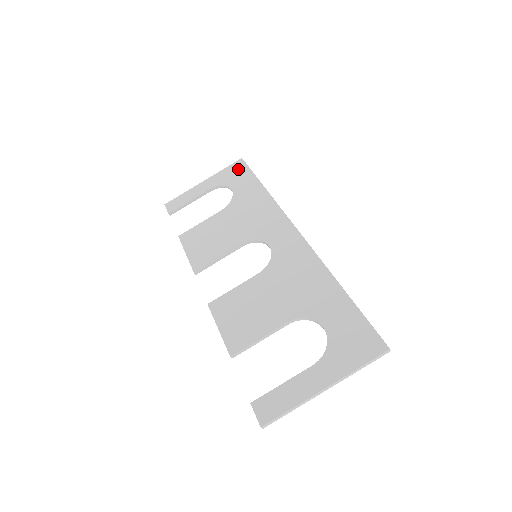
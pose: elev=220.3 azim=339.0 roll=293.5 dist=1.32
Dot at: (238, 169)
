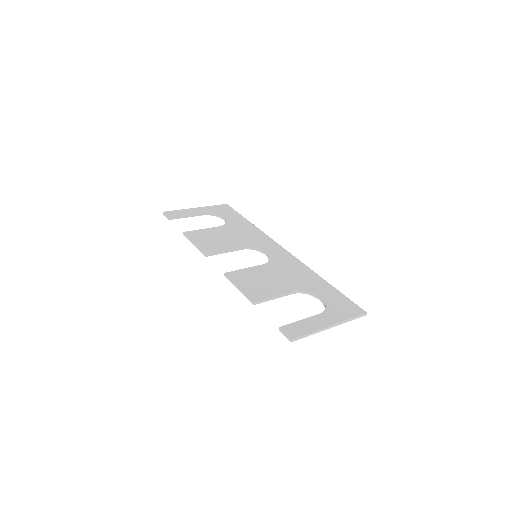
Dot at: (226, 208)
